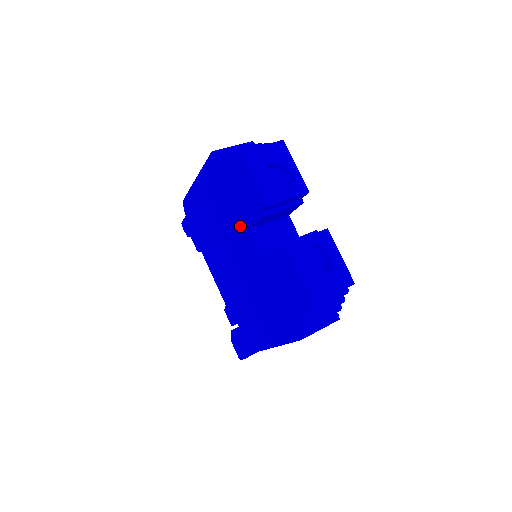
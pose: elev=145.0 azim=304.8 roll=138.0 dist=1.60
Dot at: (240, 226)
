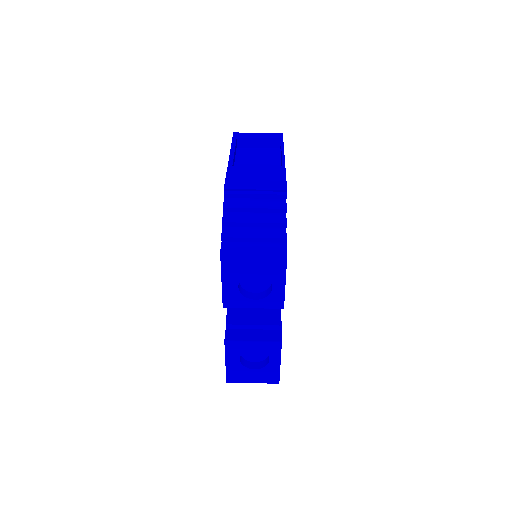
Dot at: occluded
